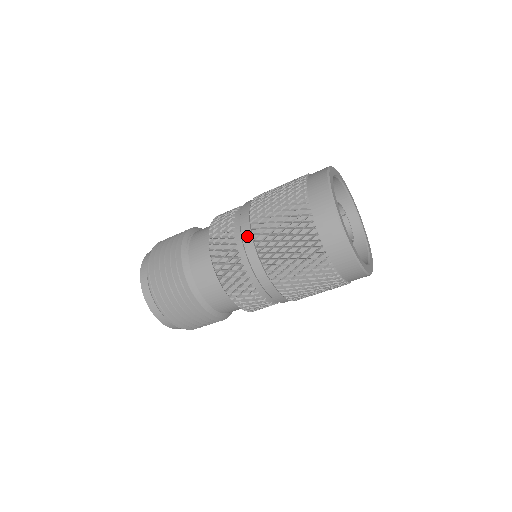
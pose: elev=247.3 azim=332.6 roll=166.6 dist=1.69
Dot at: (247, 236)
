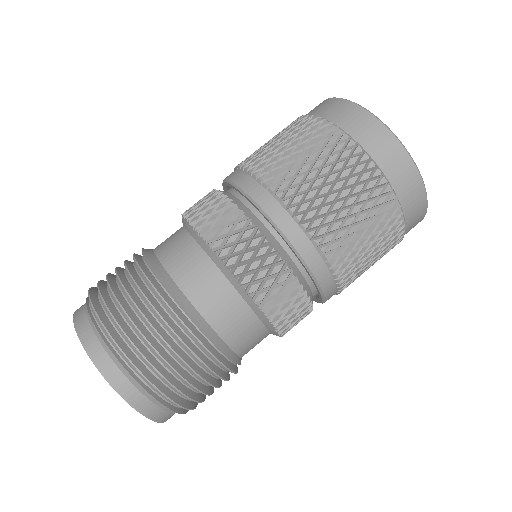
Dot at: (240, 177)
